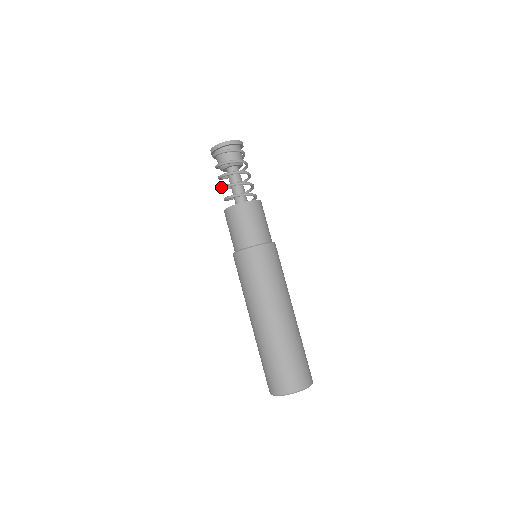
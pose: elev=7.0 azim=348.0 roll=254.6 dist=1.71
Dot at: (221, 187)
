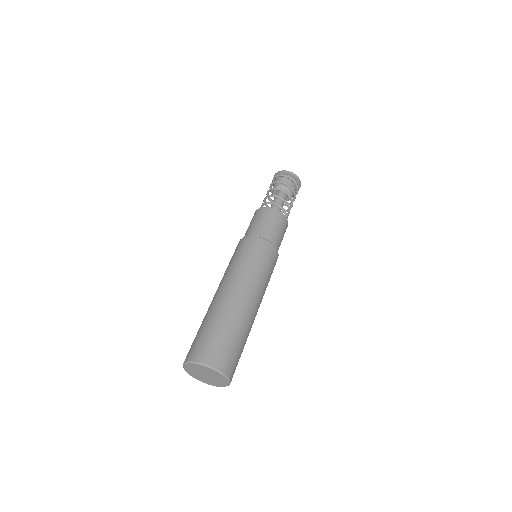
Dot at: occluded
